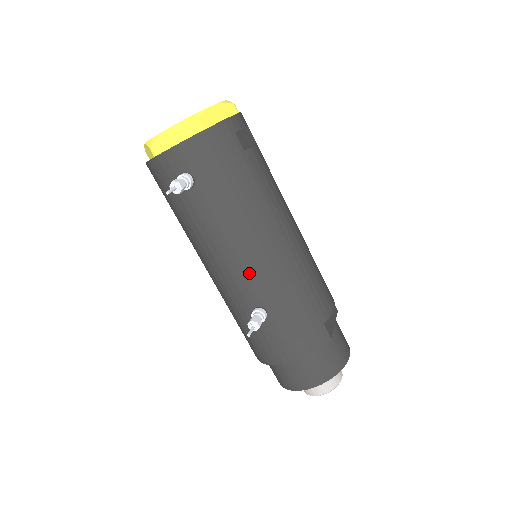
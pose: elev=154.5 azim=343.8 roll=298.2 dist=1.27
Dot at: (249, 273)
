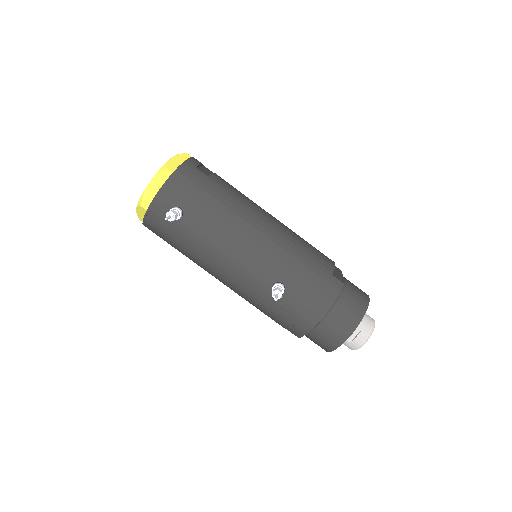
Dot at: (254, 259)
